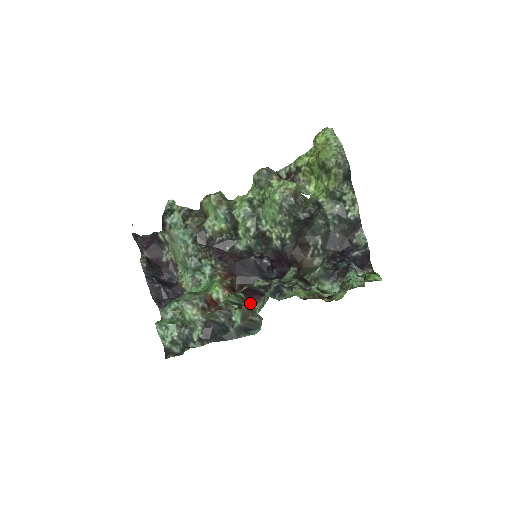
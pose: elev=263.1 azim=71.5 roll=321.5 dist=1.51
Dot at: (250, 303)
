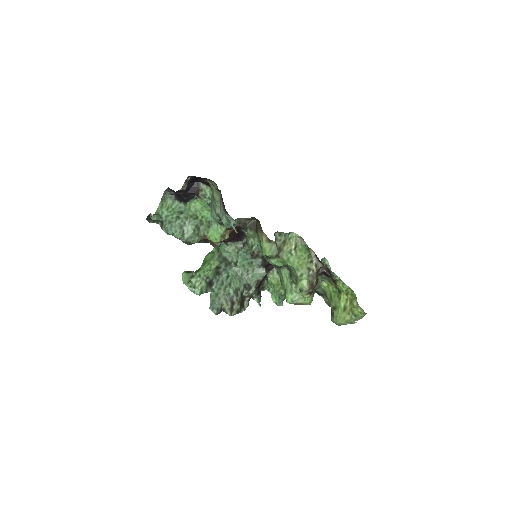
Dot at: (220, 275)
